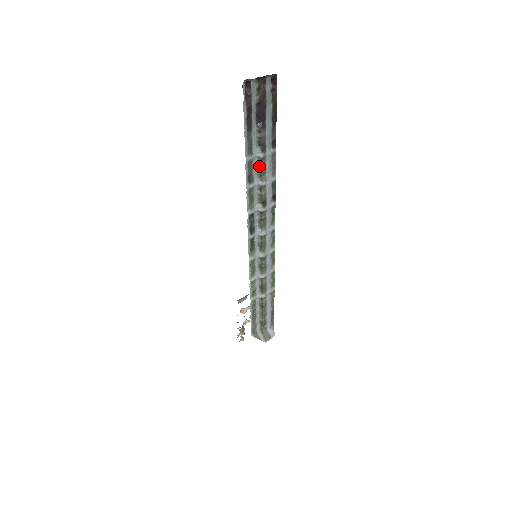
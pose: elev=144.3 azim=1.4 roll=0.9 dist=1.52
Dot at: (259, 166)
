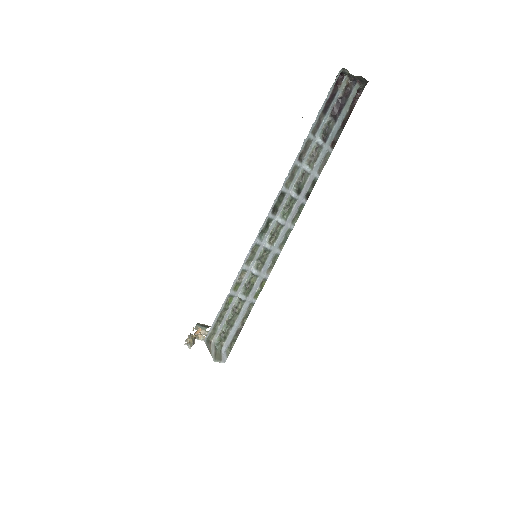
Dot at: (313, 152)
